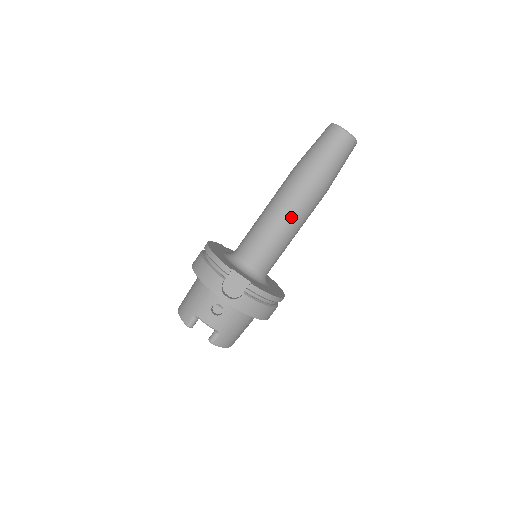
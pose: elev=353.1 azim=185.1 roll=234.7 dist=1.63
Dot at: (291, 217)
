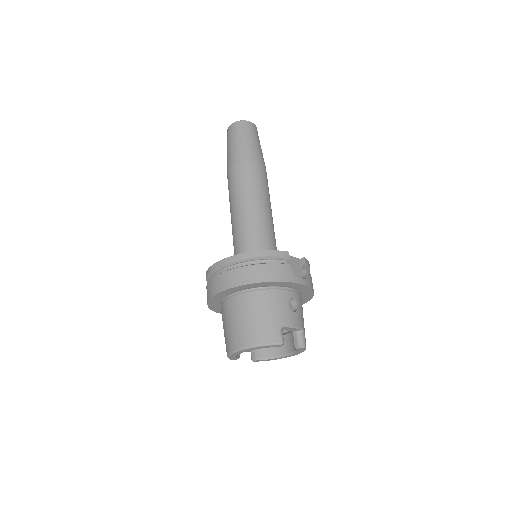
Dot at: (268, 200)
